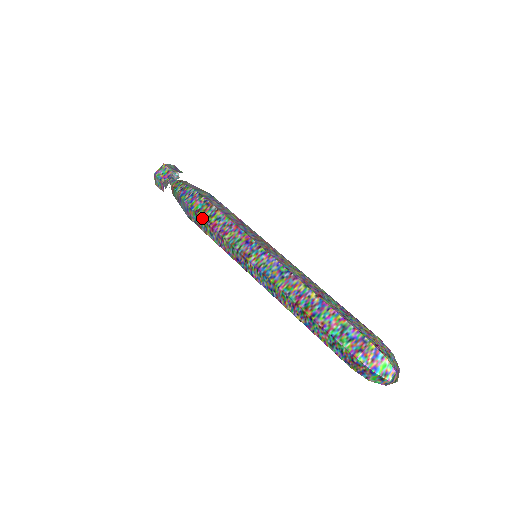
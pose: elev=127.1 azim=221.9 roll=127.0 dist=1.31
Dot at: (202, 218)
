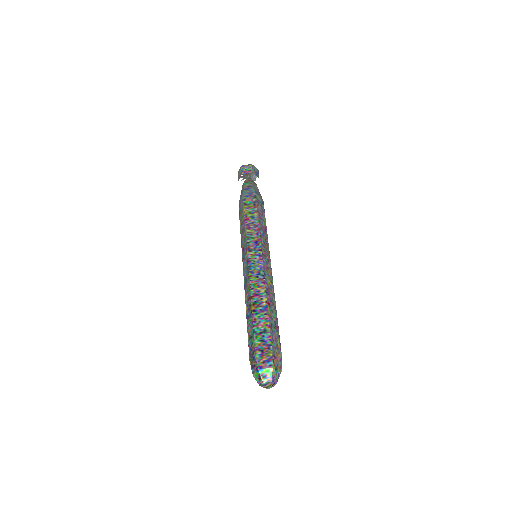
Dot at: (244, 210)
